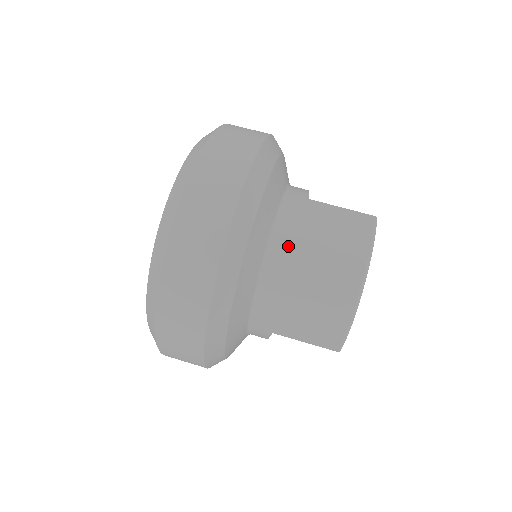
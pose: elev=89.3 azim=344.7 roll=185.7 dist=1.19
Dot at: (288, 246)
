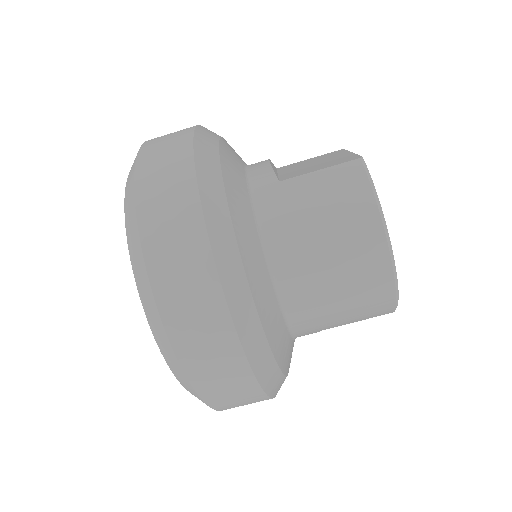
Dot at: (290, 255)
